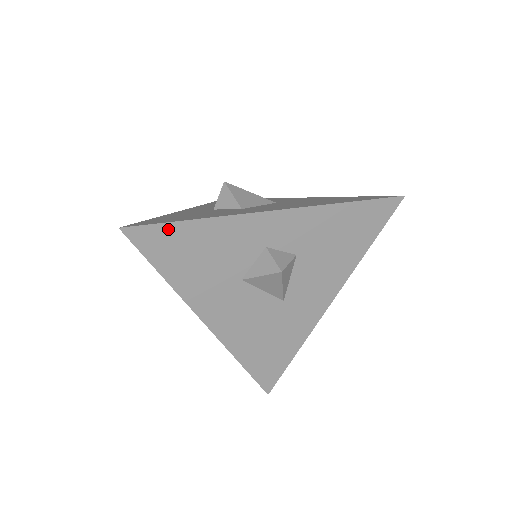
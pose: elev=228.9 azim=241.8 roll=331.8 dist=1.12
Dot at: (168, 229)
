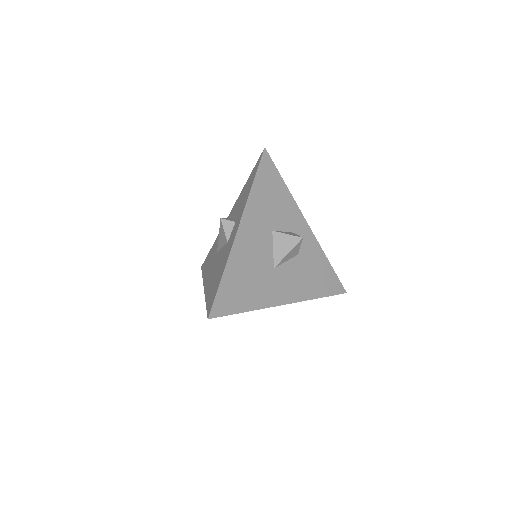
Dot at: (276, 173)
